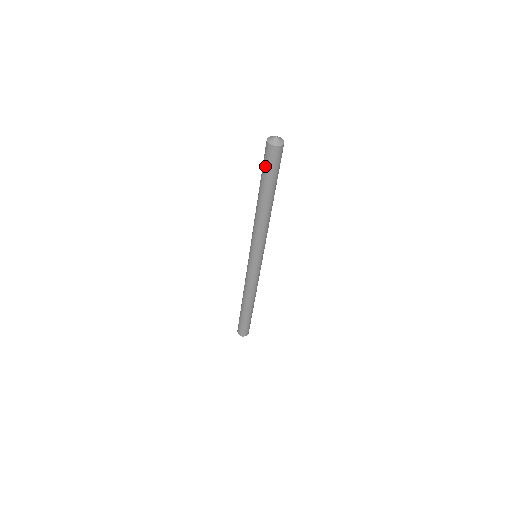
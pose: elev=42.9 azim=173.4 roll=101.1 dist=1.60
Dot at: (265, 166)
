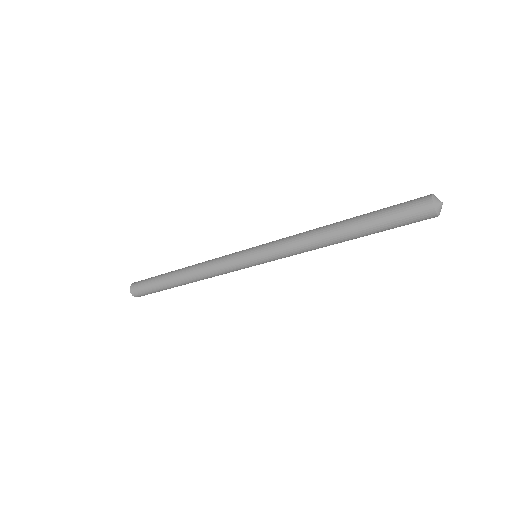
Dot at: (401, 224)
